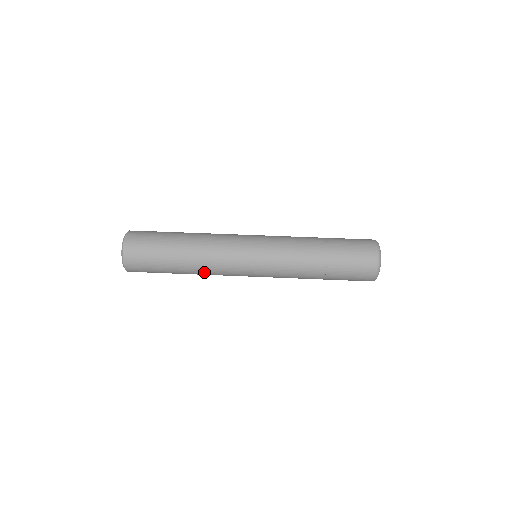
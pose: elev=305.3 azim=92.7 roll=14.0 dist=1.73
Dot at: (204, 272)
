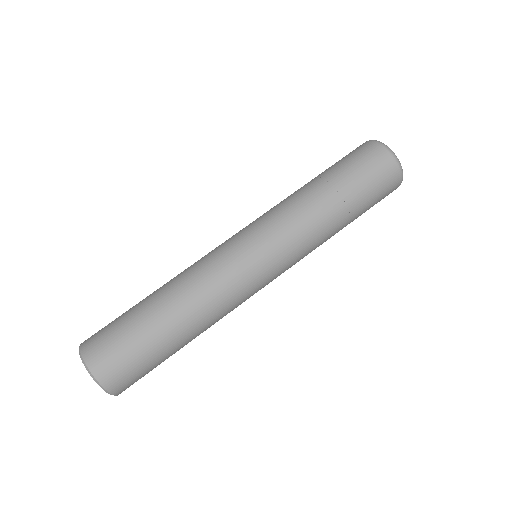
Dot at: (212, 319)
